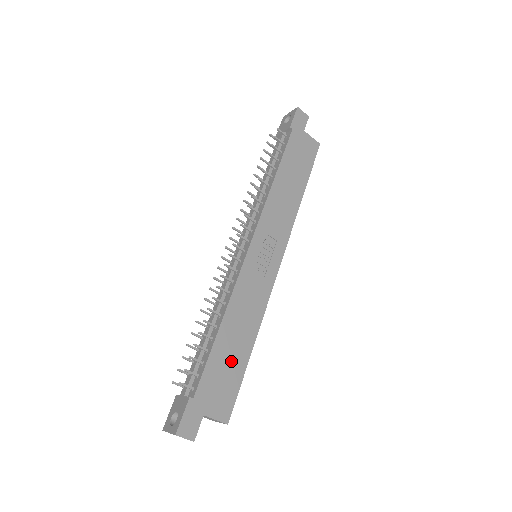
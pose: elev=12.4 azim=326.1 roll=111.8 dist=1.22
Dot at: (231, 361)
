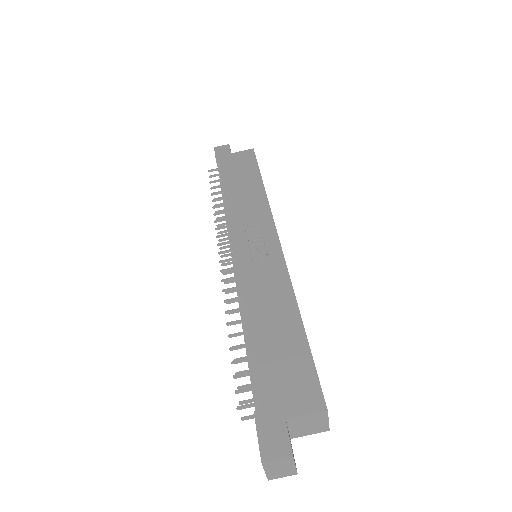
Dot at: (283, 347)
